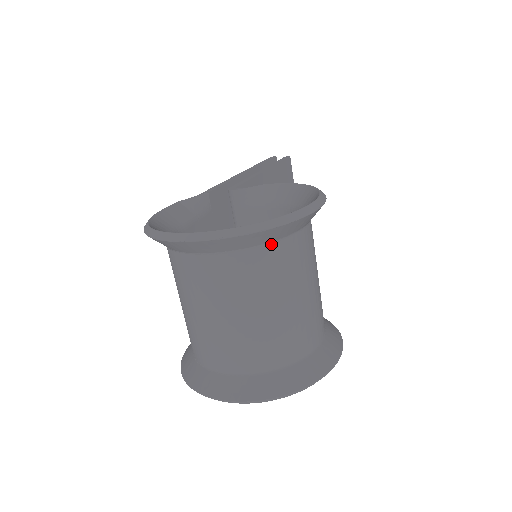
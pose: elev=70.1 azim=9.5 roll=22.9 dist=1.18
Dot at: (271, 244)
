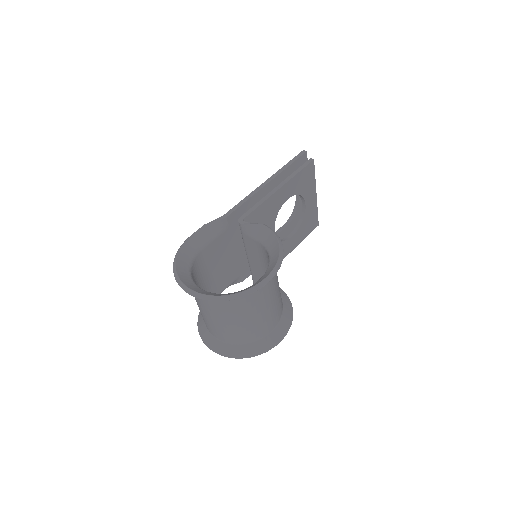
Dot at: occluded
